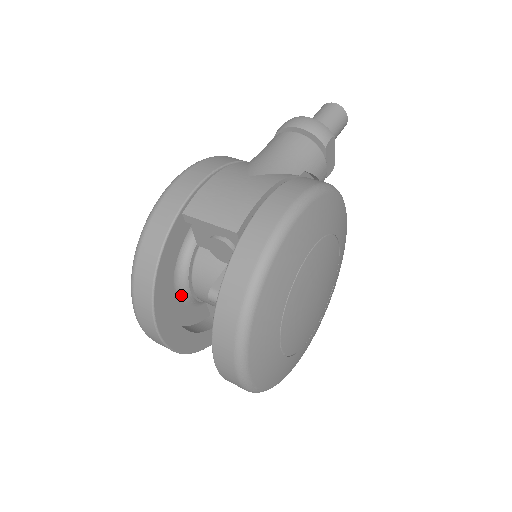
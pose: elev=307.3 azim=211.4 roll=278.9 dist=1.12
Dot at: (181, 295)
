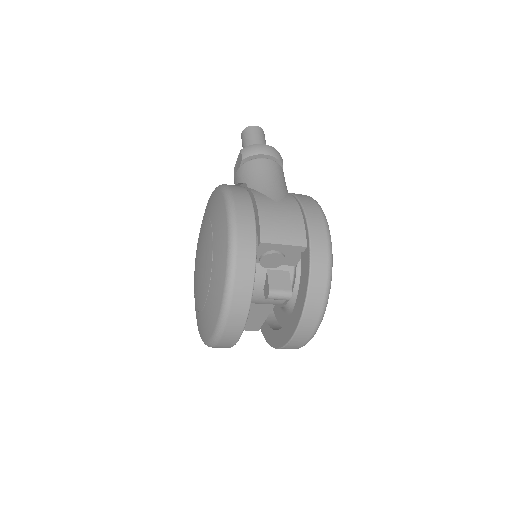
Dot at: occluded
